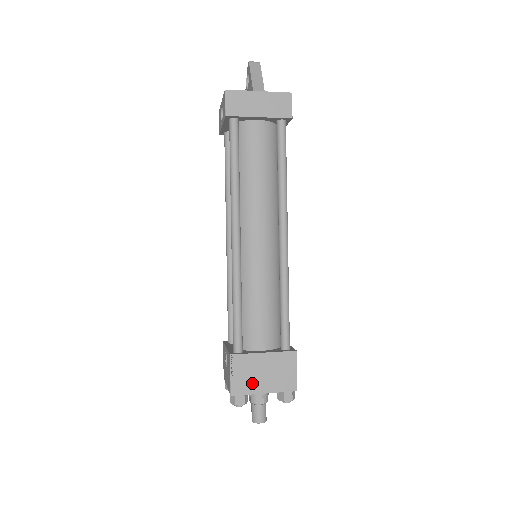
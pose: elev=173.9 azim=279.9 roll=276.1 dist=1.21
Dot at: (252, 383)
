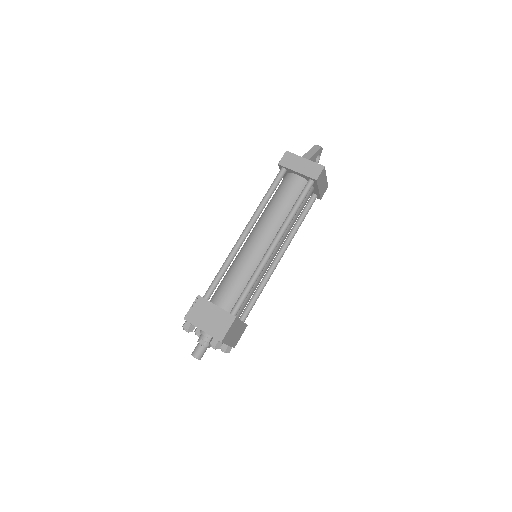
Dot at: (199, 319)
